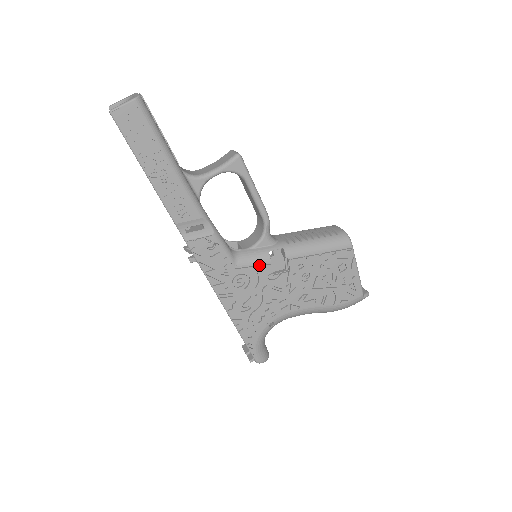
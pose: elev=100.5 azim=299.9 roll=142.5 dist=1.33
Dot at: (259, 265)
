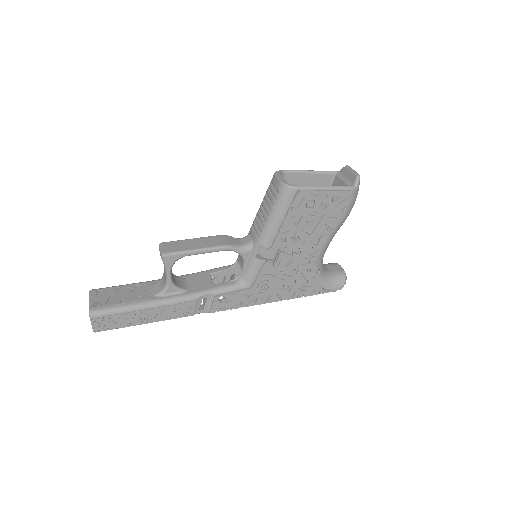
Dot at: (260, 271)
